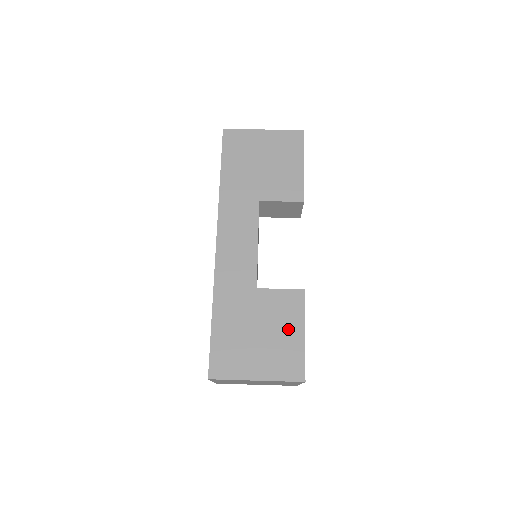
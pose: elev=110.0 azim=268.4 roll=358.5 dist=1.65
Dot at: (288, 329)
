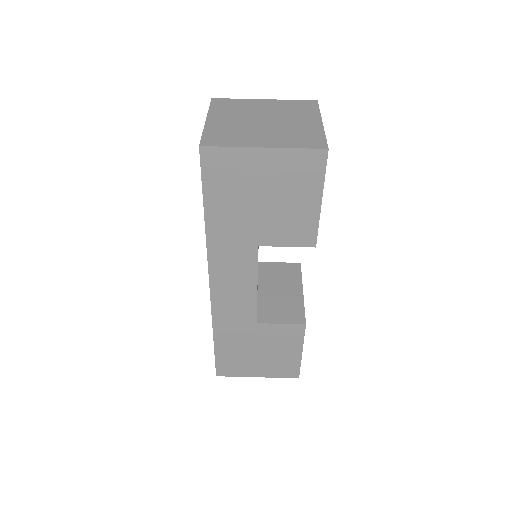
Dot at: (287, 350)
